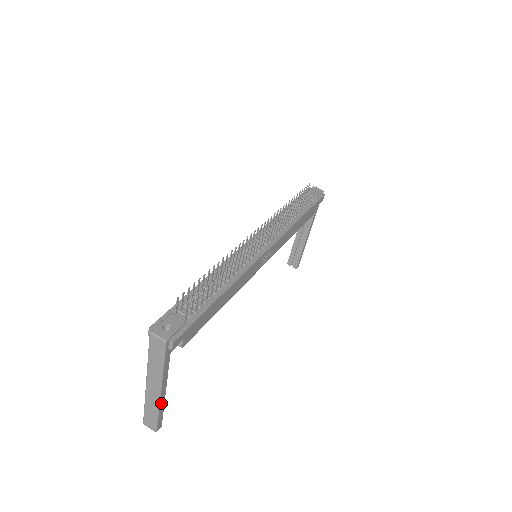
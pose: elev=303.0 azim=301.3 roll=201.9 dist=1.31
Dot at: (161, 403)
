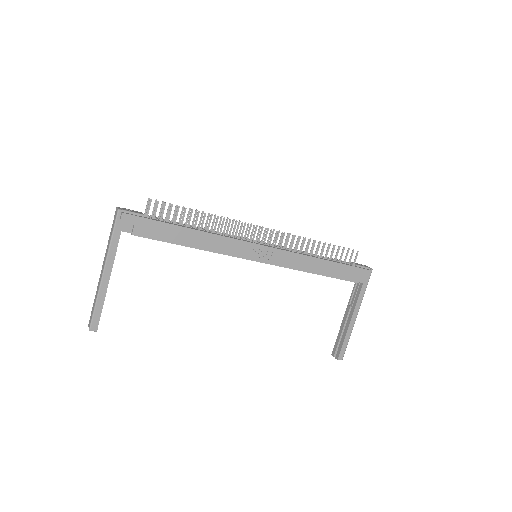
Dot at: (102, 291)
